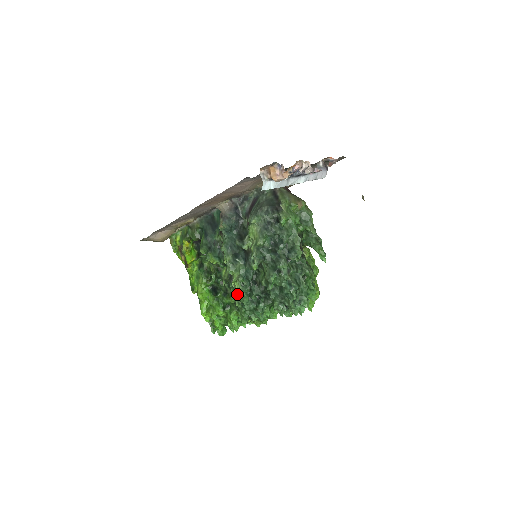
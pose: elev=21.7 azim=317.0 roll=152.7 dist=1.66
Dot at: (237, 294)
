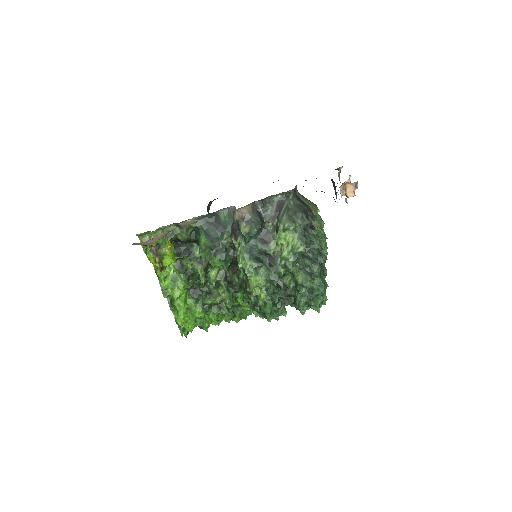
Dot at: (228, 295)
